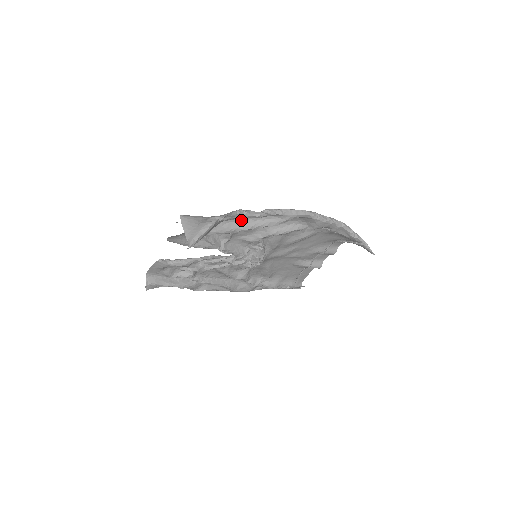
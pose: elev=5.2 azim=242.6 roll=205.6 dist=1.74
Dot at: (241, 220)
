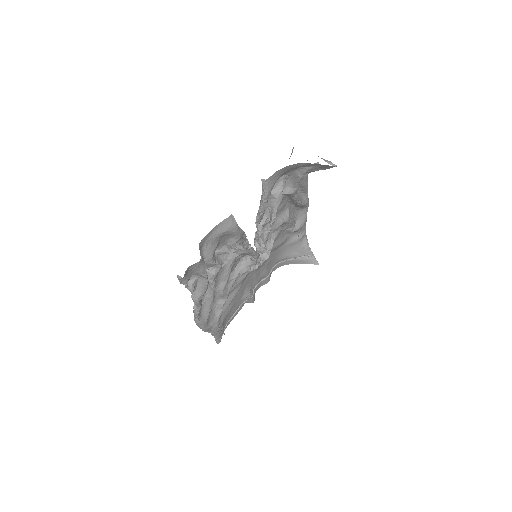
Dot at: occluded
